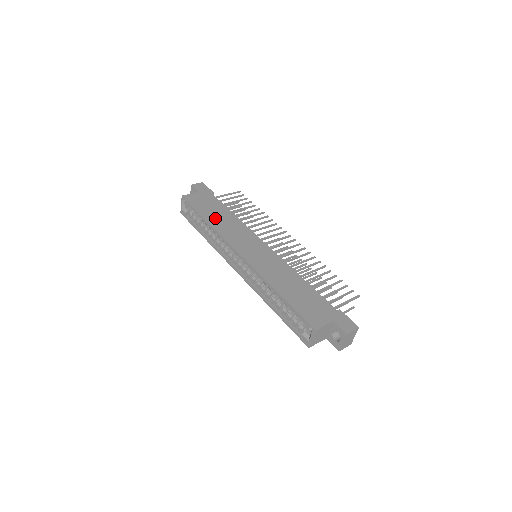
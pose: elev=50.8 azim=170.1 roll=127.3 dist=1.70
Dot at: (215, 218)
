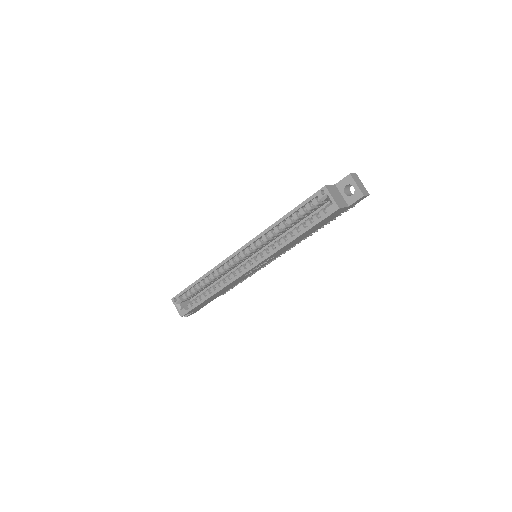
Dot at: occluded
